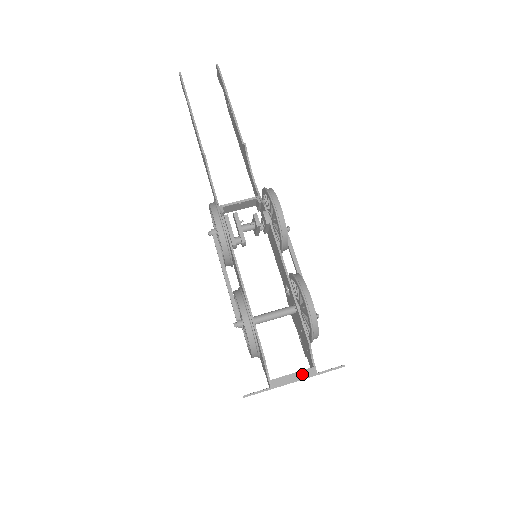
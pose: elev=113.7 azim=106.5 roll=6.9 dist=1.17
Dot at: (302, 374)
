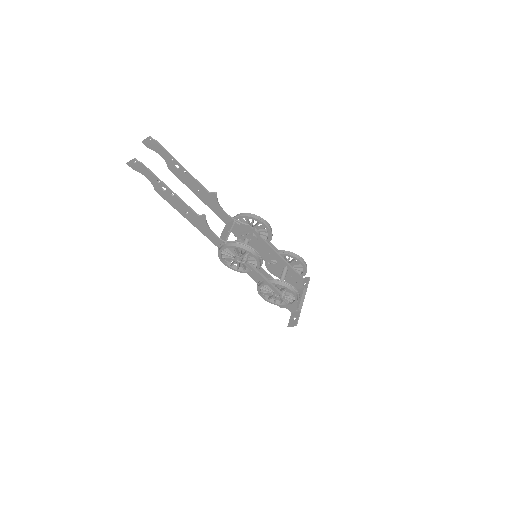
Dot at: (304, 295)
